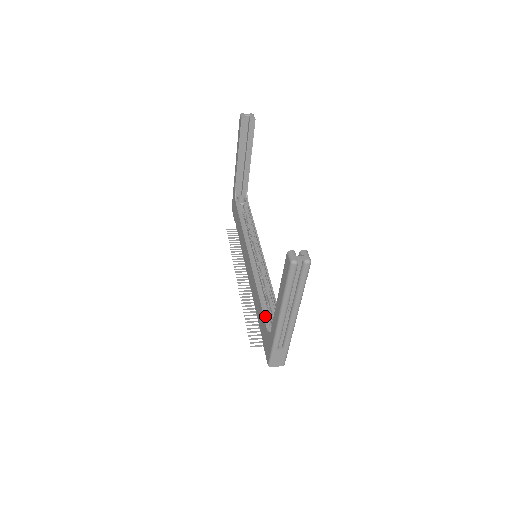
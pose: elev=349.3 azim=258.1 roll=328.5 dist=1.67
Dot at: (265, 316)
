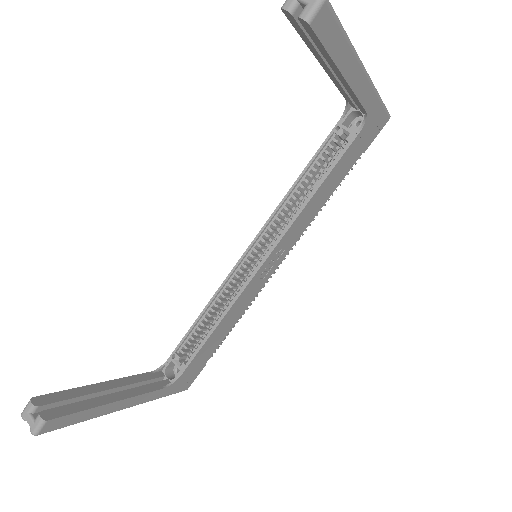
Dot at: (180, 344)
